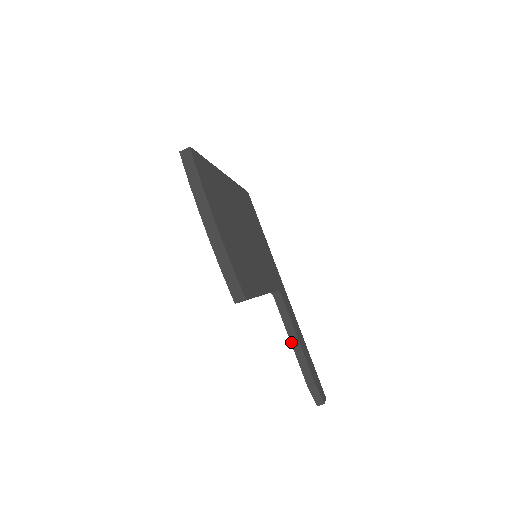
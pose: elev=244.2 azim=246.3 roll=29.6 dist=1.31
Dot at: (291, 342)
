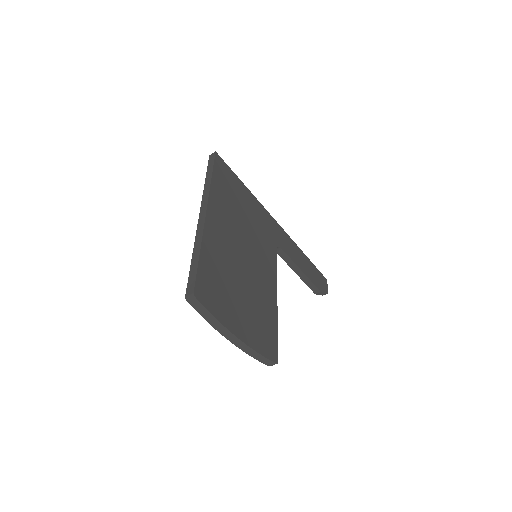
Dot at: occluded
